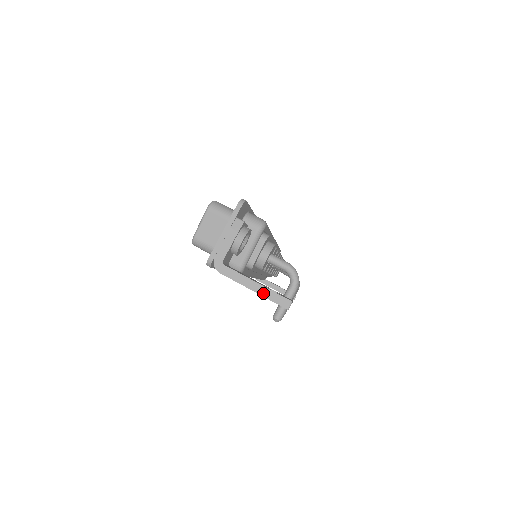
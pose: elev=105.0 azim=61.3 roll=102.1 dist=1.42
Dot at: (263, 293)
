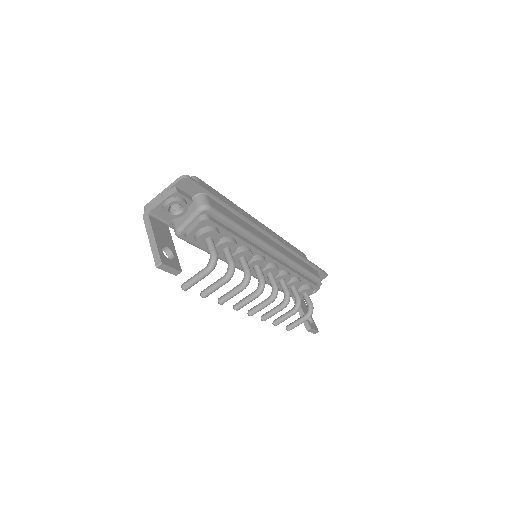
Dot at: (153, 247)
